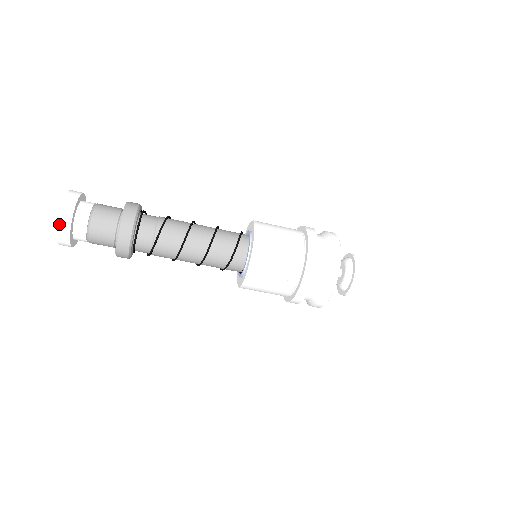
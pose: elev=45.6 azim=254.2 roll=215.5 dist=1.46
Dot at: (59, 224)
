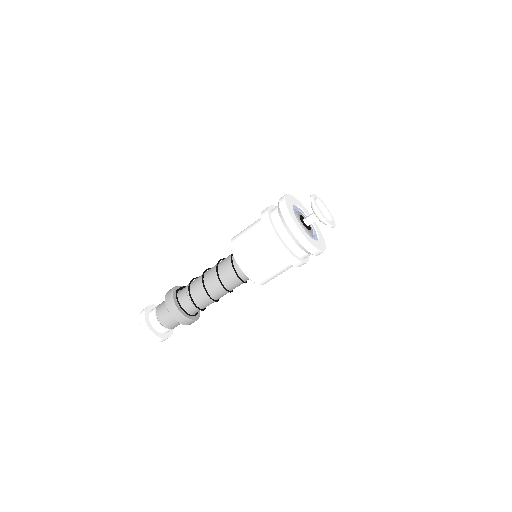
Dot at: (150, 338)
